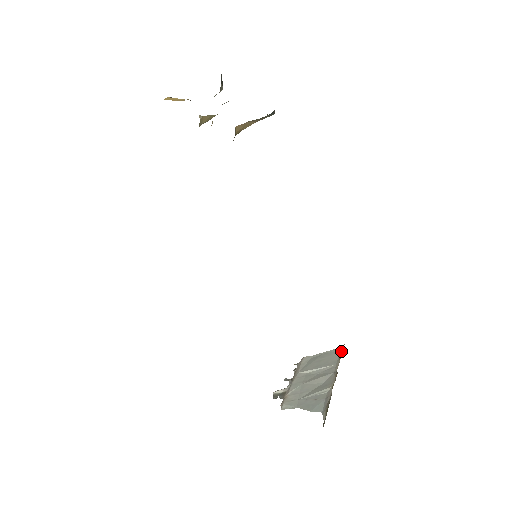
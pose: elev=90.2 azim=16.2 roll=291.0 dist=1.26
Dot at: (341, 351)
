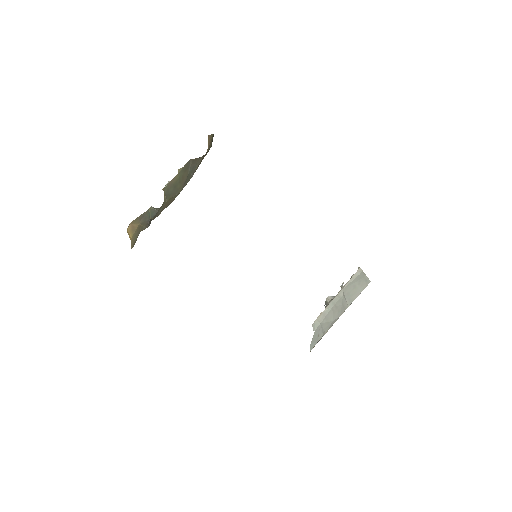
Dot at: occluded
